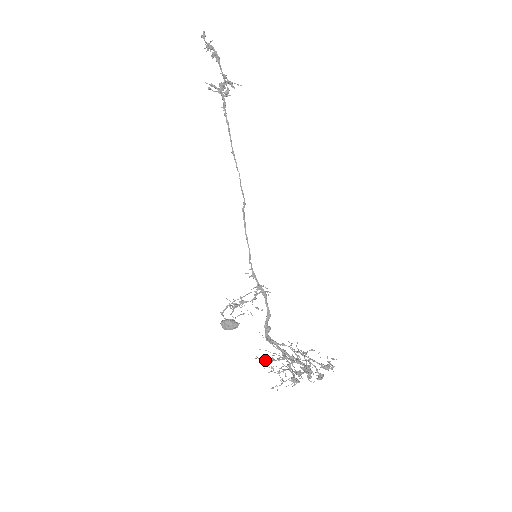
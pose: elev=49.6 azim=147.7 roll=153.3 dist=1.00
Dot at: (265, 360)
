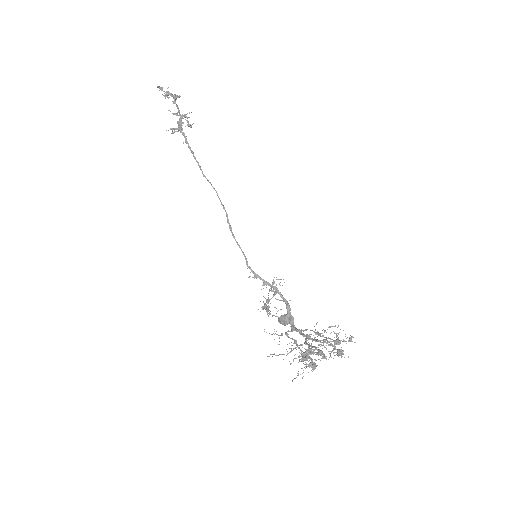
Dot at: (280, 354)
